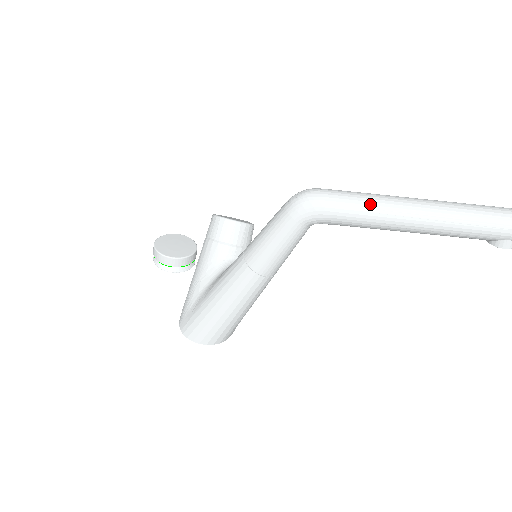
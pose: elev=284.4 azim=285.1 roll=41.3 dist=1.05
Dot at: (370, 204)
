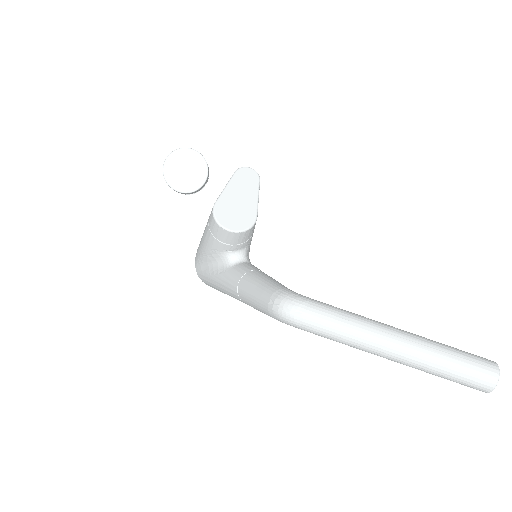
Dot at: (343, 340)
